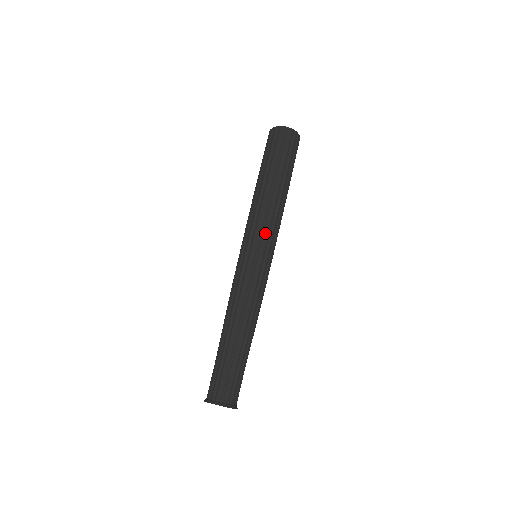
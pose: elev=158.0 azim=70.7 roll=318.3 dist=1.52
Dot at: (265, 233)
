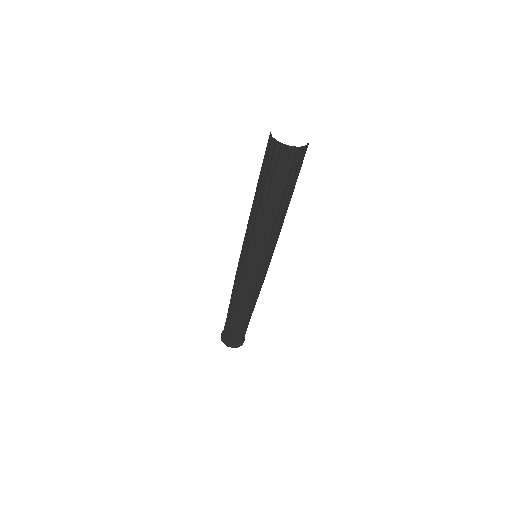
Dot at: (262, 252)
